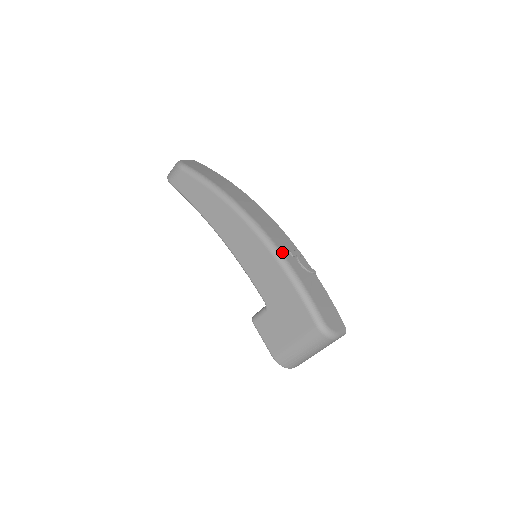
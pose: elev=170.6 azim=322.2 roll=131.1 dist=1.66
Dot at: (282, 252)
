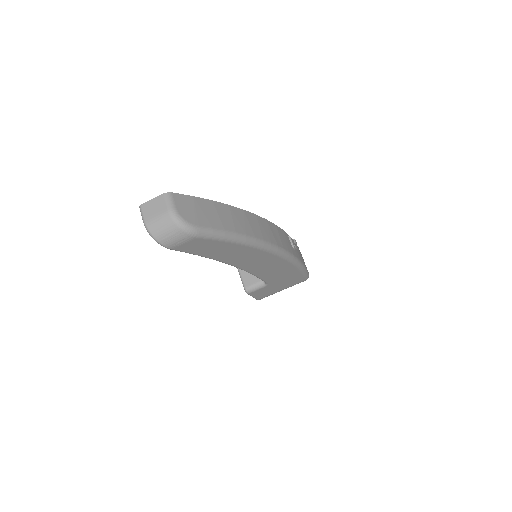
Dot at: (295, 256)
